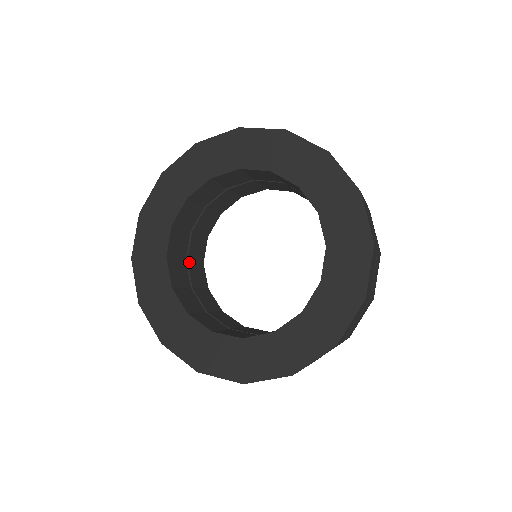
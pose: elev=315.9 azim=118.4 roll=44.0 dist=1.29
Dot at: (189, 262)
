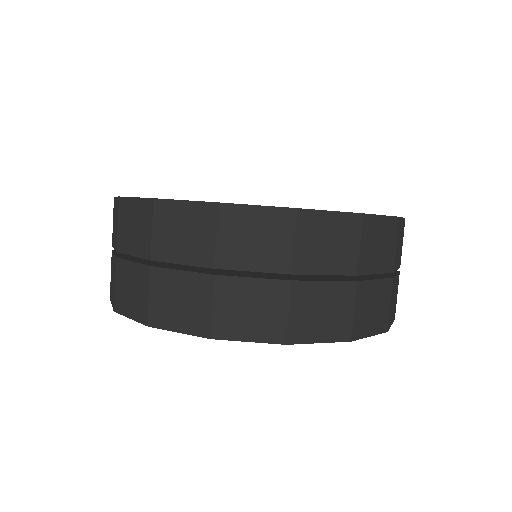
Dot at: occluded
